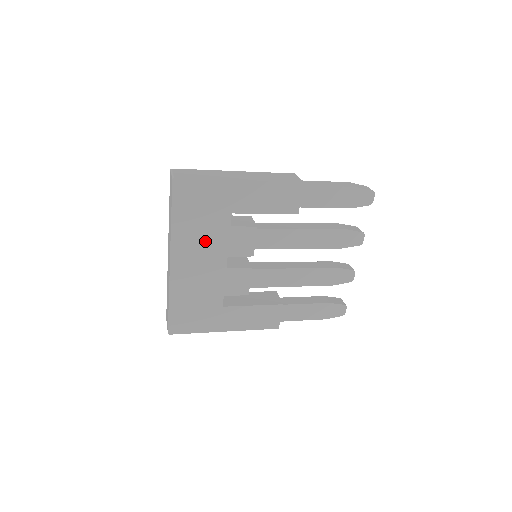
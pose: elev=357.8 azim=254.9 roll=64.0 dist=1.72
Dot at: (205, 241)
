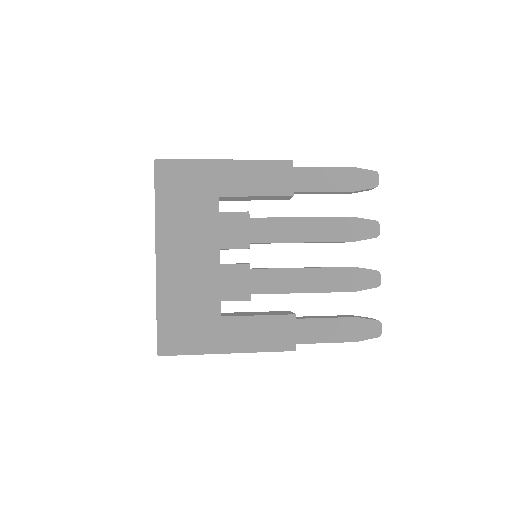
Dot at: (193, 230)
